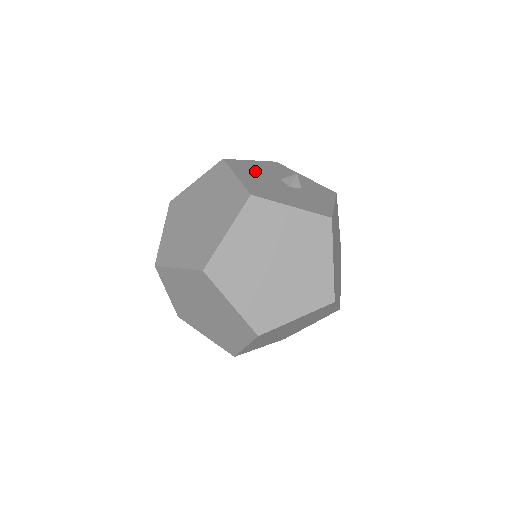
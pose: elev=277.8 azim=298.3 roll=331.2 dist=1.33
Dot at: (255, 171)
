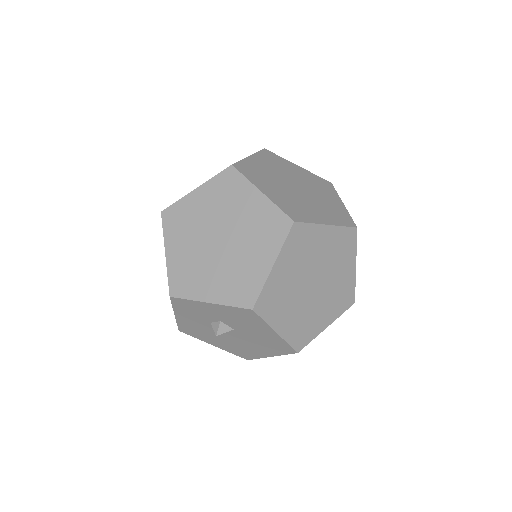
Dot at: occluded
